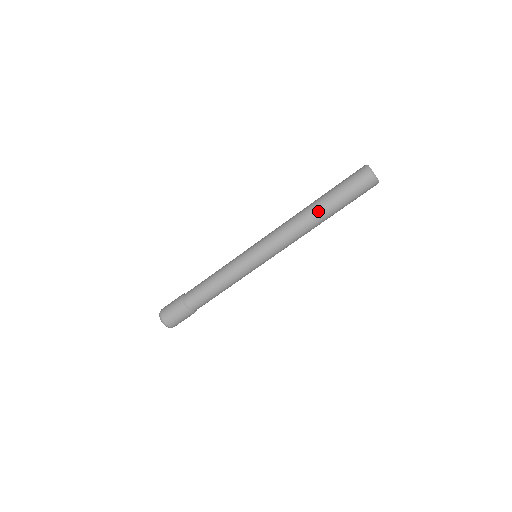
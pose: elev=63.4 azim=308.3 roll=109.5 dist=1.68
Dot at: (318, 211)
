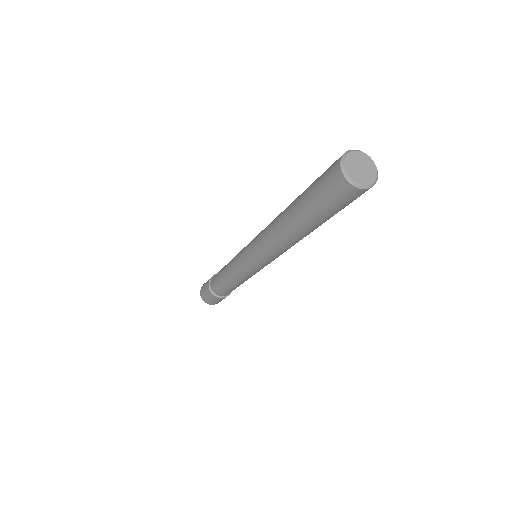
Dot at: (298, 231)
